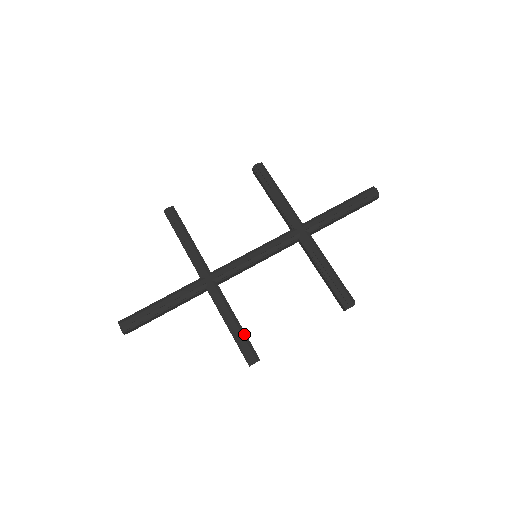
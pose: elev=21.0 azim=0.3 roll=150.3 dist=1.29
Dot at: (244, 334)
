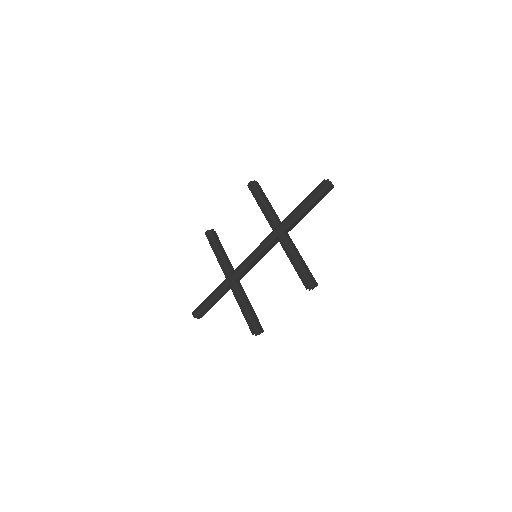
Dot at: (249, 315)
